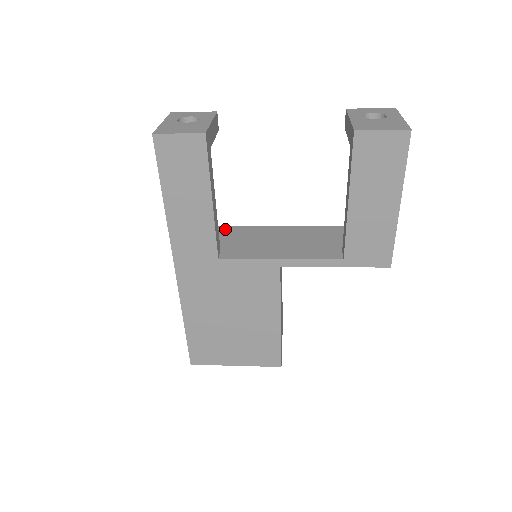
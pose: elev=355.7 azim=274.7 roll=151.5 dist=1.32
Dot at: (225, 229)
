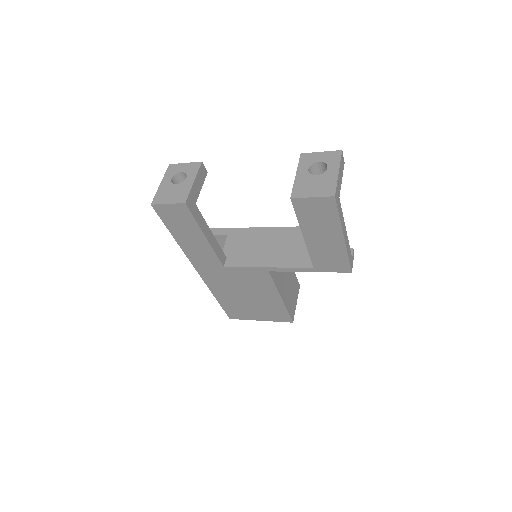
Dot at: (233, 232)
